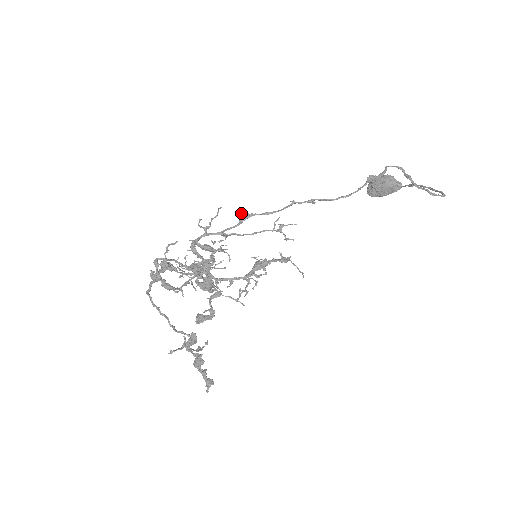
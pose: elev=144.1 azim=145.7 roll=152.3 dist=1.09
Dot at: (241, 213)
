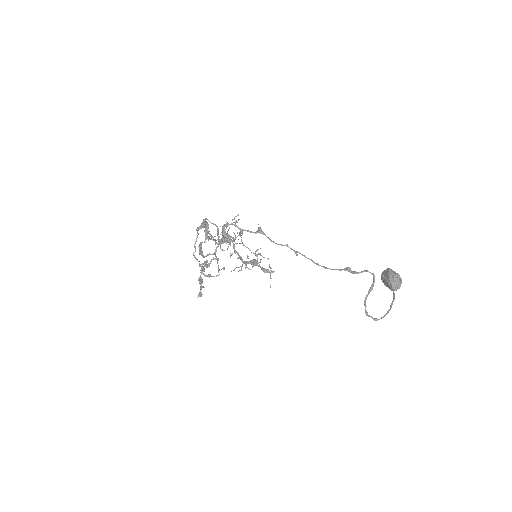
Dot at: (259, 228)
